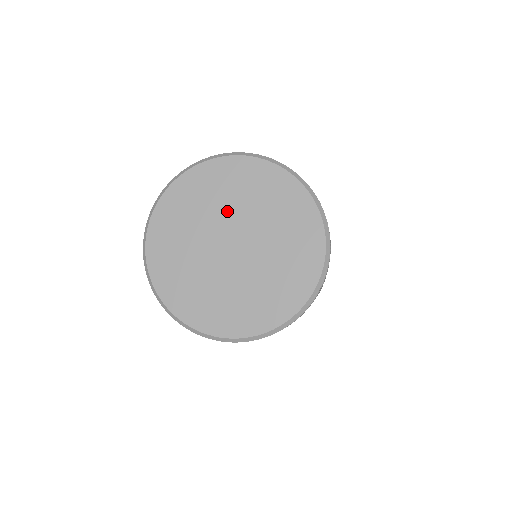
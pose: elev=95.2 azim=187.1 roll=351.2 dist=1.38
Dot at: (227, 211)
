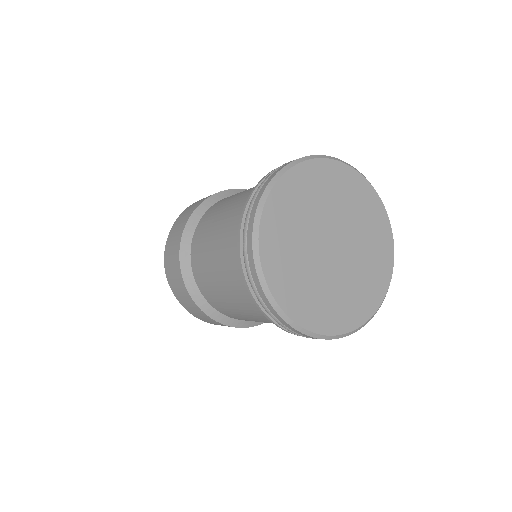
Dot at: (350, 223)
